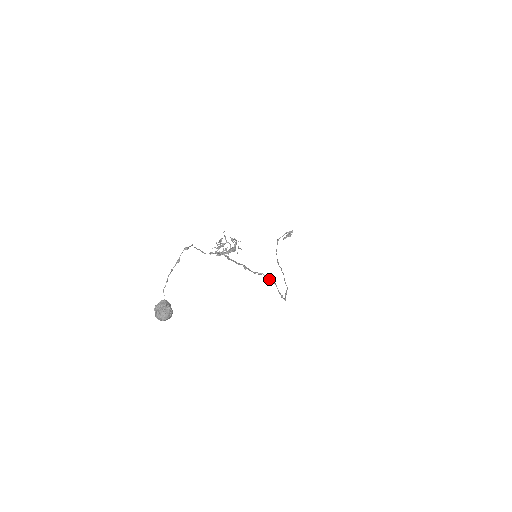
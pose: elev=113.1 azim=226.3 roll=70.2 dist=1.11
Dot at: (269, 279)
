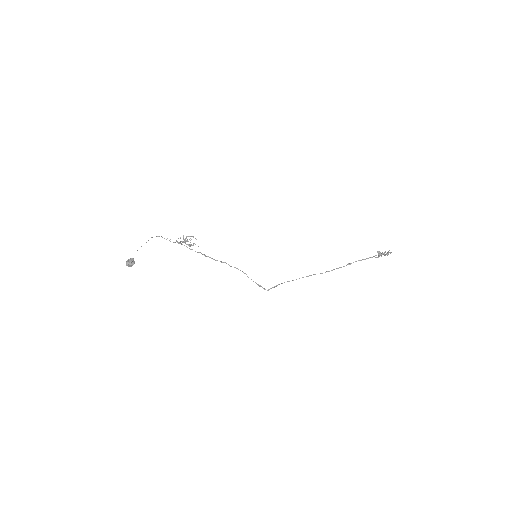
Dot at: (237, 268)
